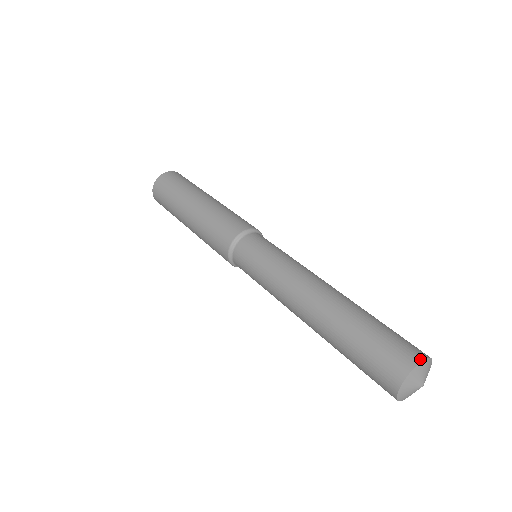
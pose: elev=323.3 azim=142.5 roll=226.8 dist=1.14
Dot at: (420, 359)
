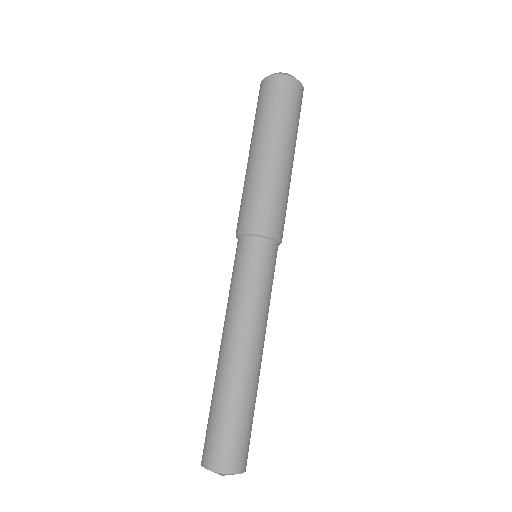
Dot at: (240, 472)
